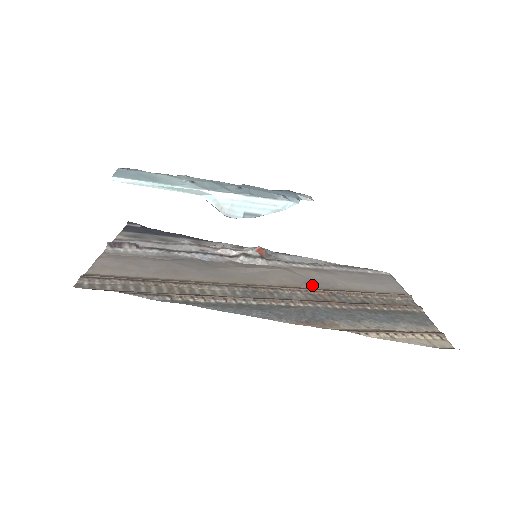
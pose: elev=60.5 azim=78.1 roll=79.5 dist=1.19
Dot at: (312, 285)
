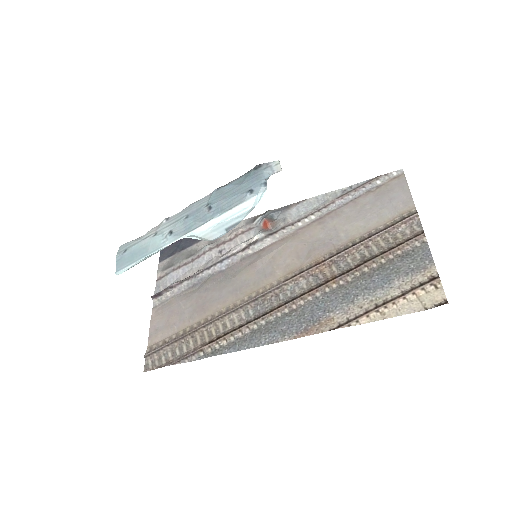
Dot at: (314, 256)
